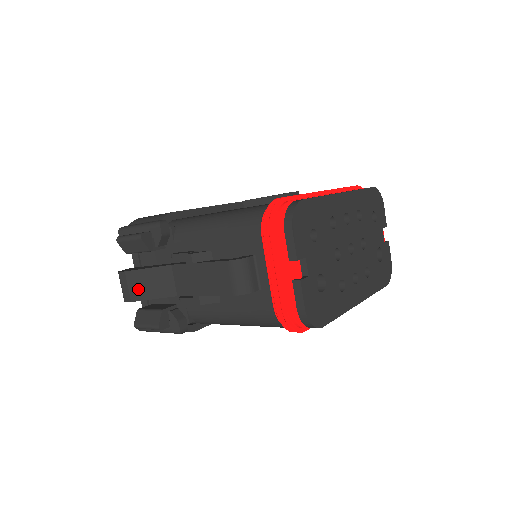
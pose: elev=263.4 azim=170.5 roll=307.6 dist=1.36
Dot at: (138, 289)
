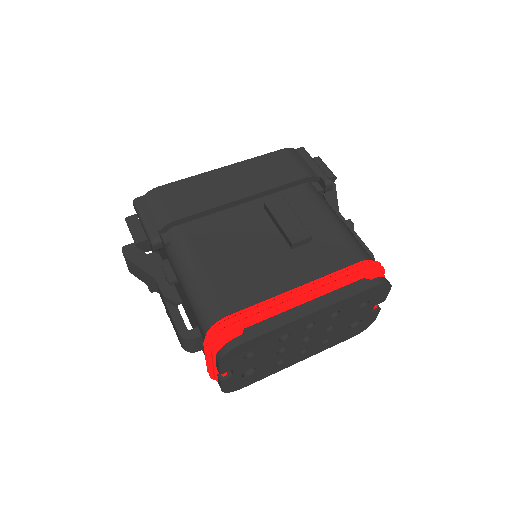
Dot at: (134, 271)
